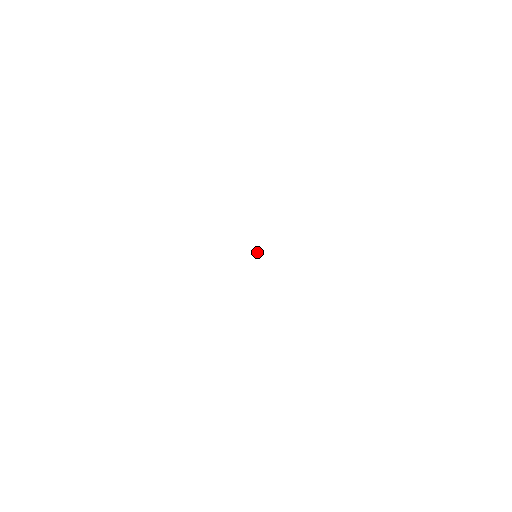
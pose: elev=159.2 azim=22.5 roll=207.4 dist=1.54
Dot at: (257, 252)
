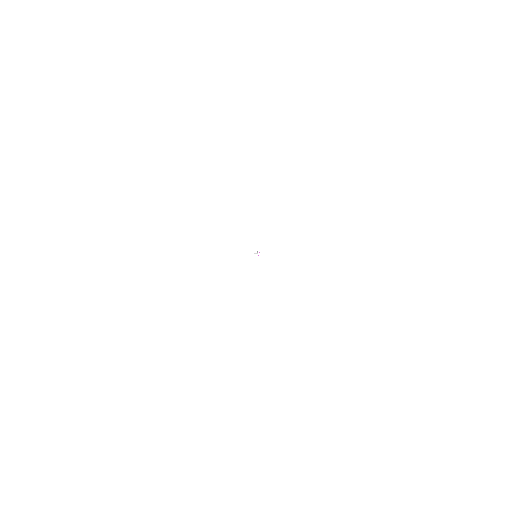
Dot at: (259, 252)
